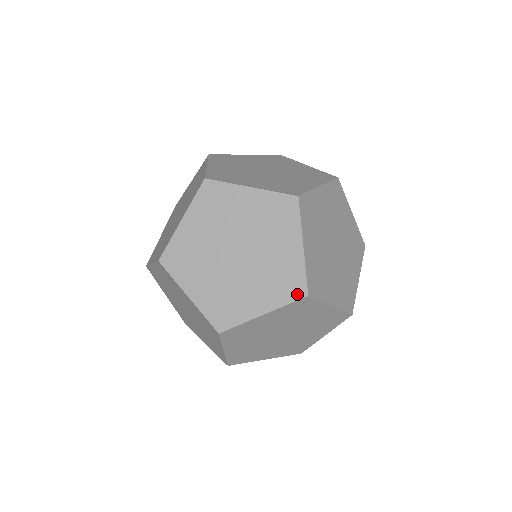
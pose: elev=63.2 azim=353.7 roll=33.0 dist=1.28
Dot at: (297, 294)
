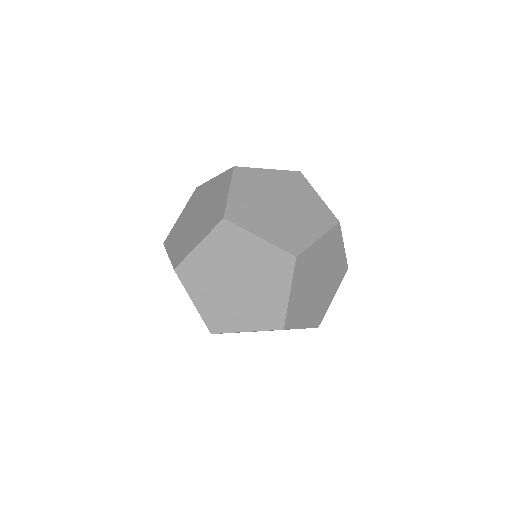
Dot at: (276, 326)
